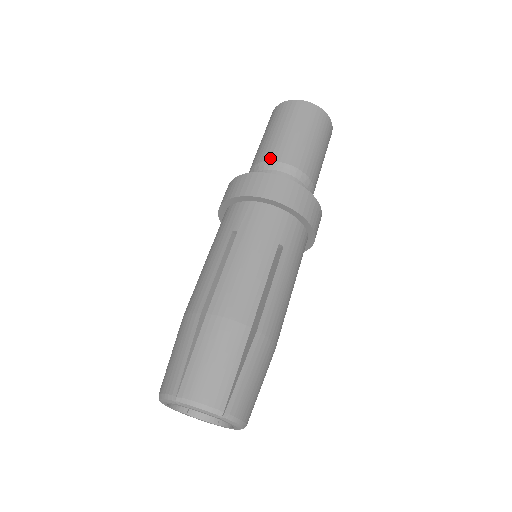
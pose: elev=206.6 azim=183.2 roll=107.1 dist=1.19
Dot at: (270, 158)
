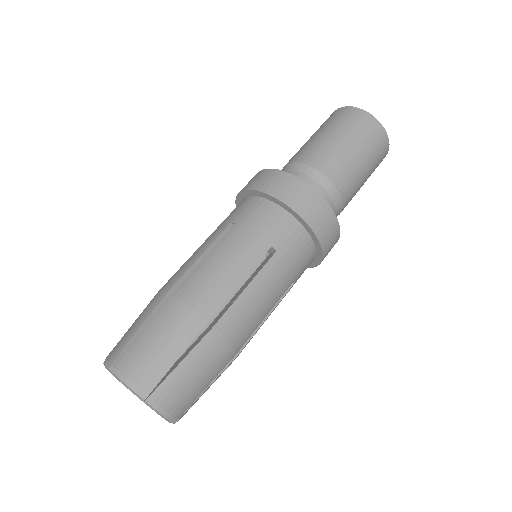
Dot at: (334, 179)
